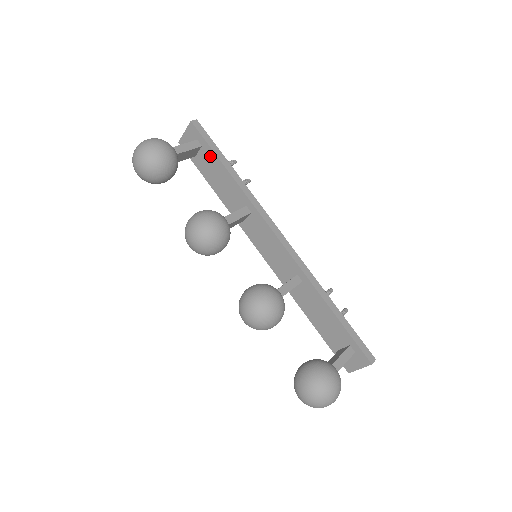
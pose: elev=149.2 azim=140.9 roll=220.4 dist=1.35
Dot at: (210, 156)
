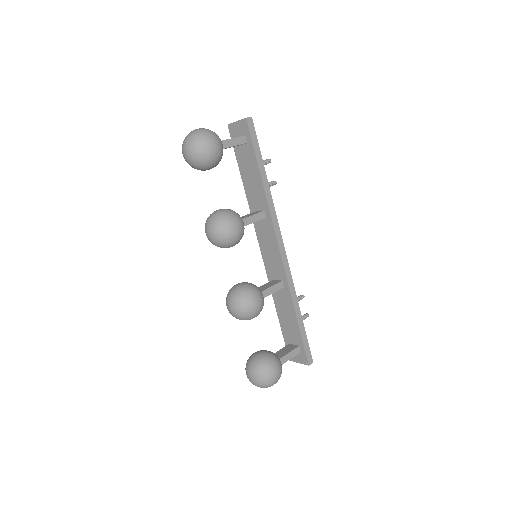
Dot at: (251, 155)
